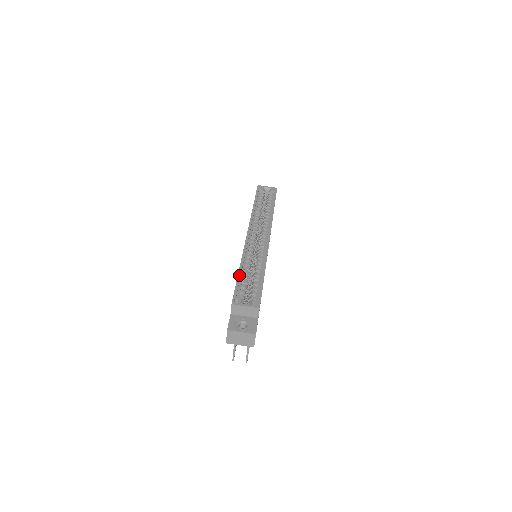
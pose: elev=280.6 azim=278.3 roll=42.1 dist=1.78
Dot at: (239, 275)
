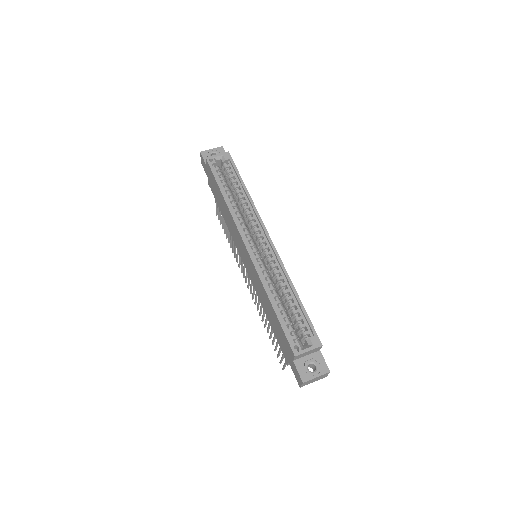
Dot at: (277, 312)
